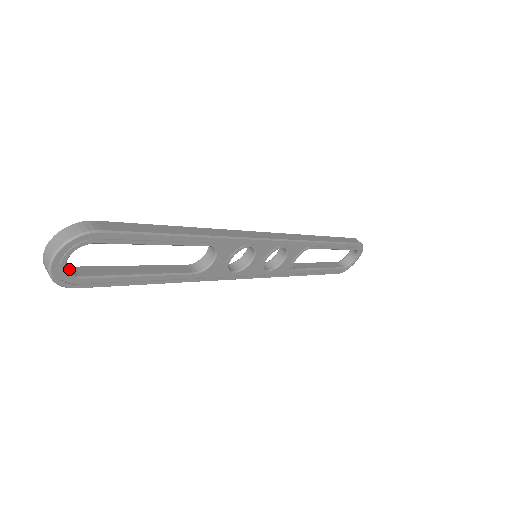
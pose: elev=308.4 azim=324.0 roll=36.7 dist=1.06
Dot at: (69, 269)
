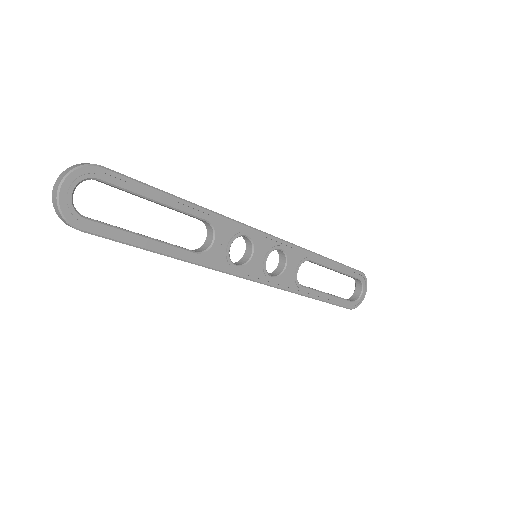
Dot at: (75, 211)
